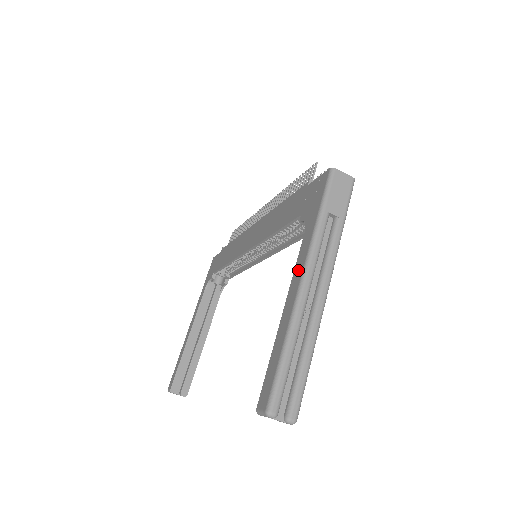
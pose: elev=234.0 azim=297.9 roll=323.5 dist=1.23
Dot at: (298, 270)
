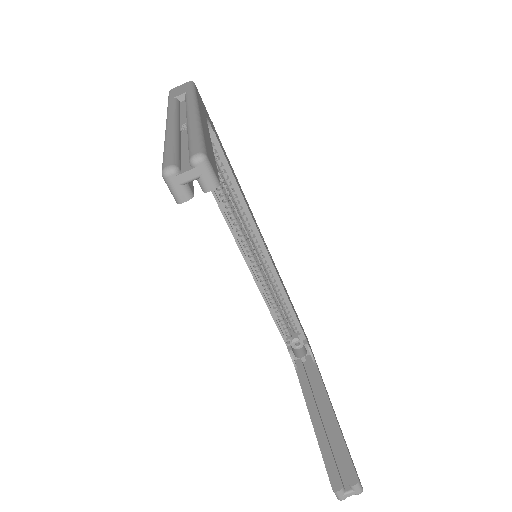
Dot at: occluded
